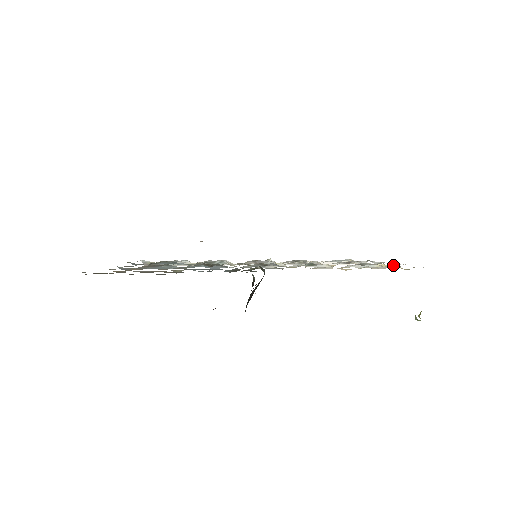
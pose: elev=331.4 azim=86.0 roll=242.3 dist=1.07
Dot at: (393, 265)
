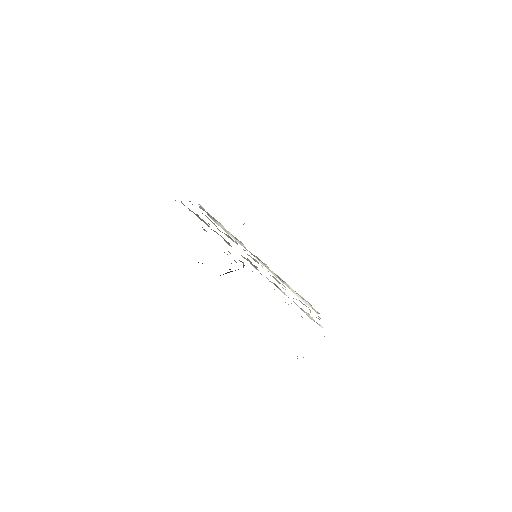
Dot at: occluded
